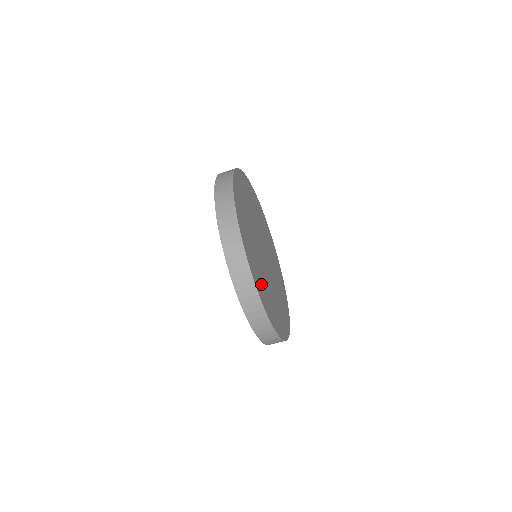
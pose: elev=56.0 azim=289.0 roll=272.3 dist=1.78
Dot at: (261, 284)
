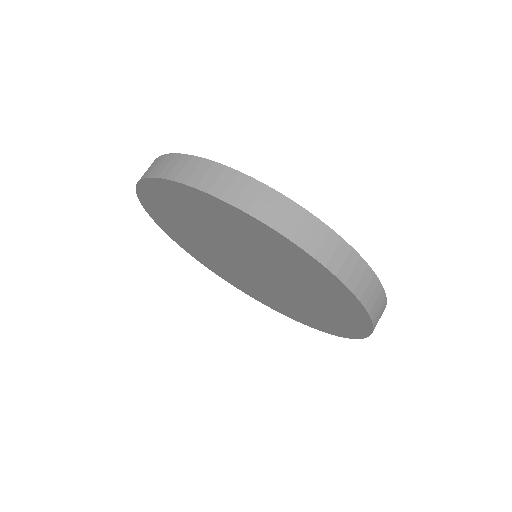
Dot at: occluded
